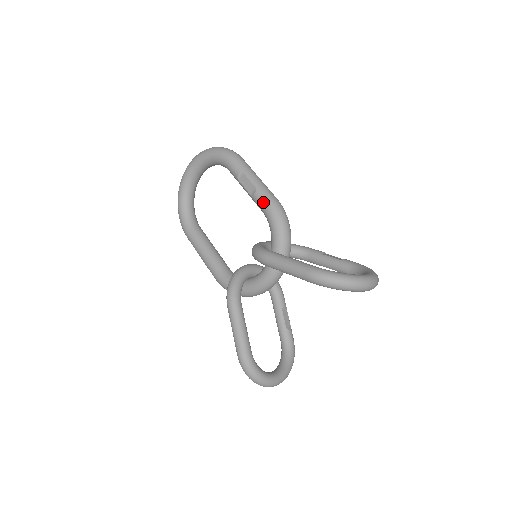
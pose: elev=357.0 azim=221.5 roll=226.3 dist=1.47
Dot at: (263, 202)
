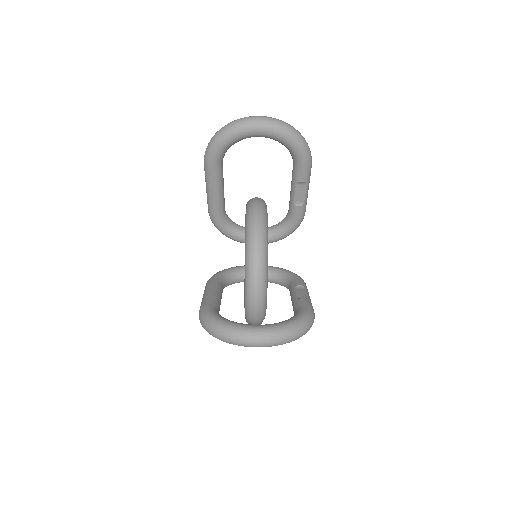
Dot at: occluded
